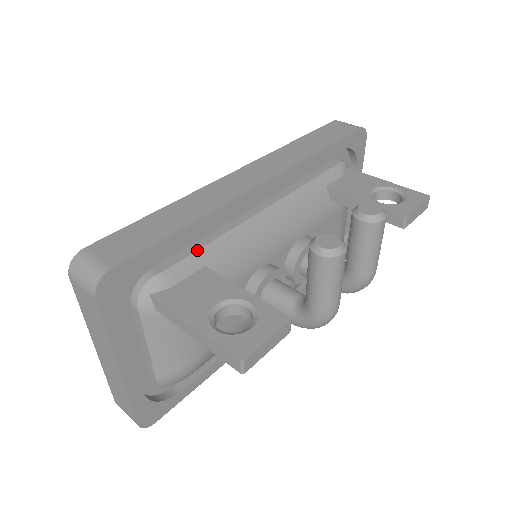
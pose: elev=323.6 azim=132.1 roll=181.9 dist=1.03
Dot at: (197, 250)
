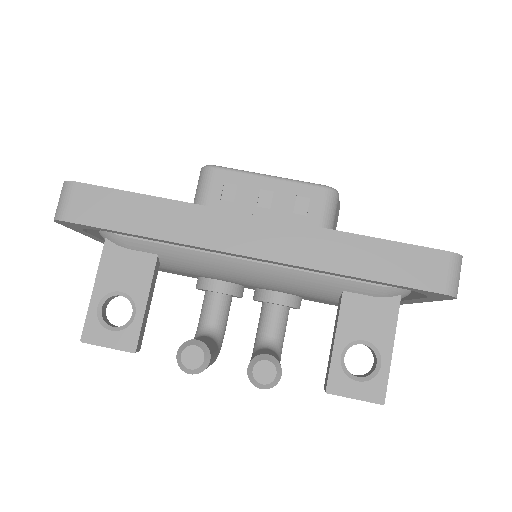
Dot at: (159, 243)
